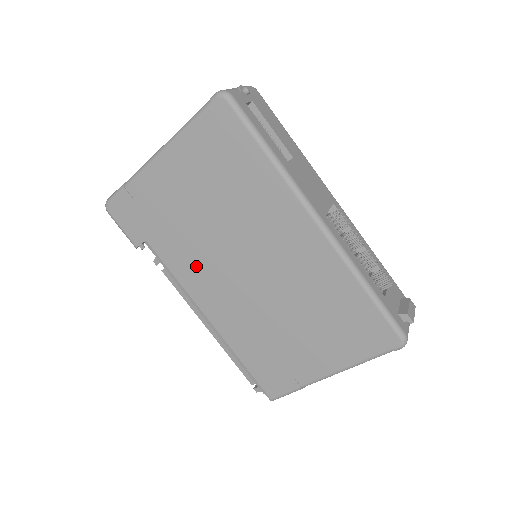
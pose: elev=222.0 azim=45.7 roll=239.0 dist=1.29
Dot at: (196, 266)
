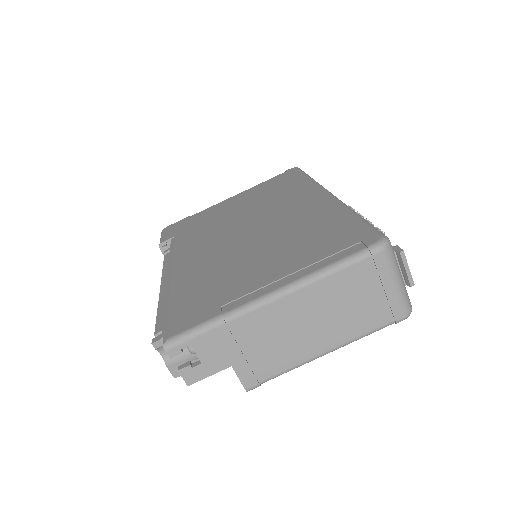
Dot at: (200, 240)
